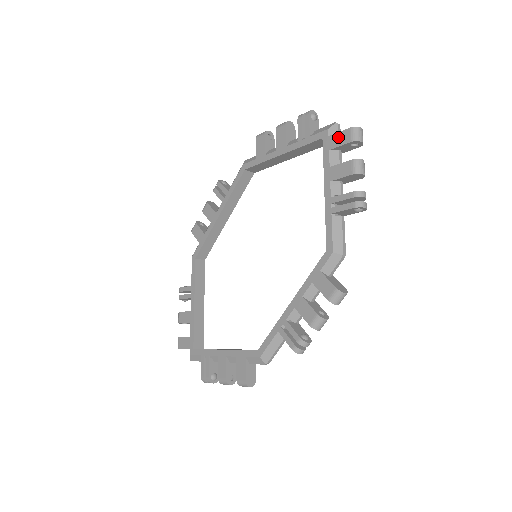
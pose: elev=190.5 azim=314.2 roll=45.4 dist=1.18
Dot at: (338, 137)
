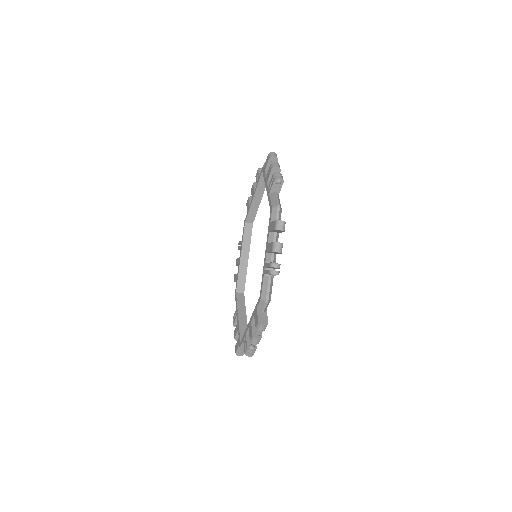
Dot at: (266, 163)
